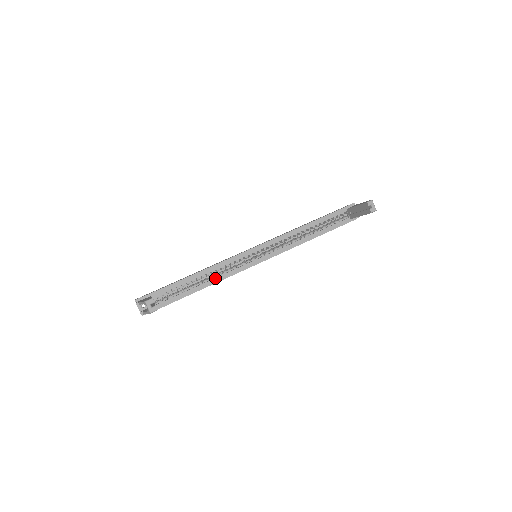
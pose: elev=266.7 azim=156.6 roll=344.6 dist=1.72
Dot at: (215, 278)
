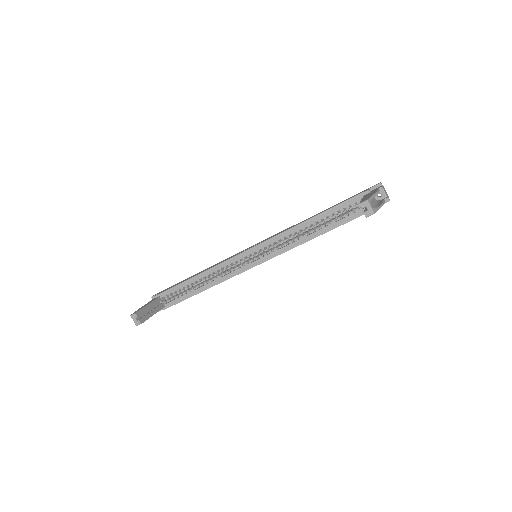
Dot at: (214, 281)
